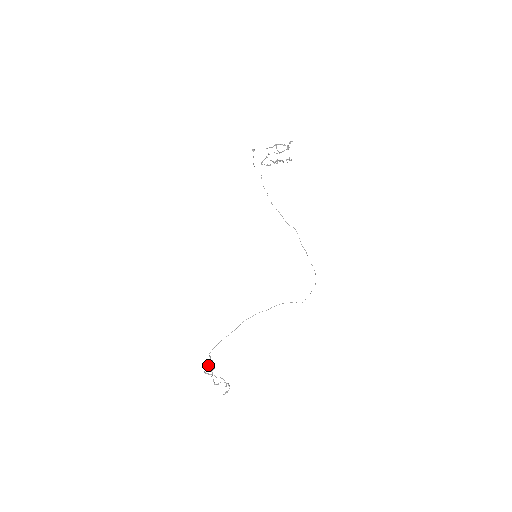
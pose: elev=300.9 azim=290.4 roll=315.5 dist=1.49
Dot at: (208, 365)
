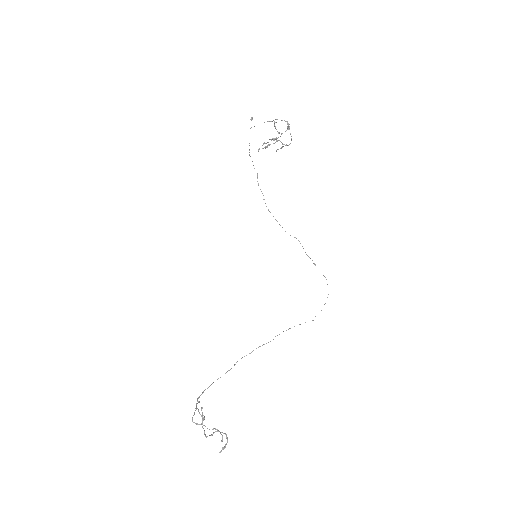
Dot at: (197, 408)
